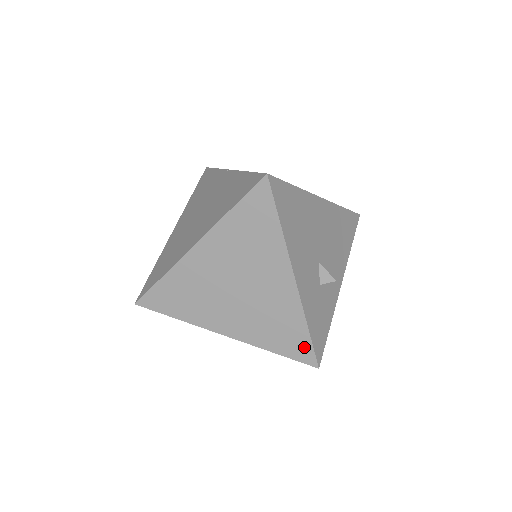
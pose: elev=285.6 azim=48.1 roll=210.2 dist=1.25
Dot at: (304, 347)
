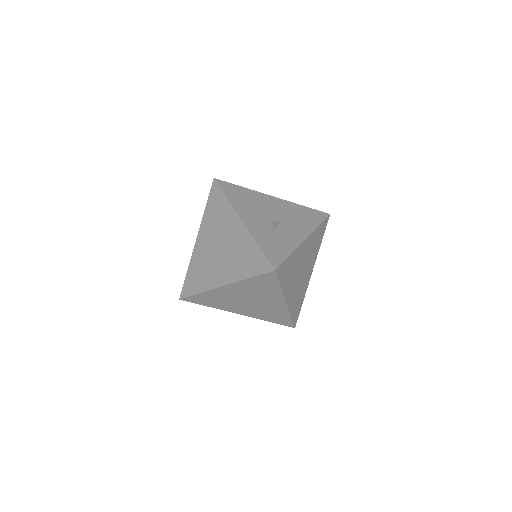
Dot at: (262, 261)
